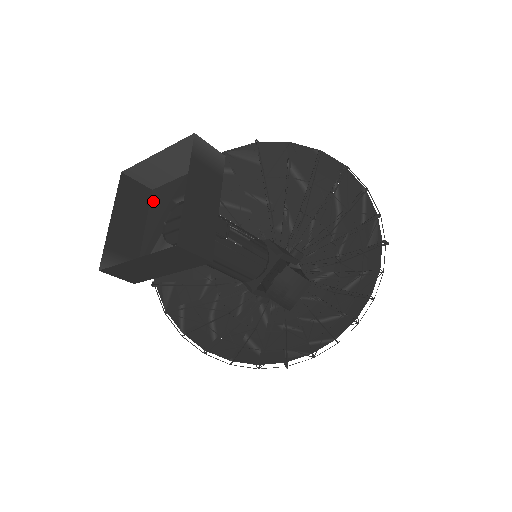
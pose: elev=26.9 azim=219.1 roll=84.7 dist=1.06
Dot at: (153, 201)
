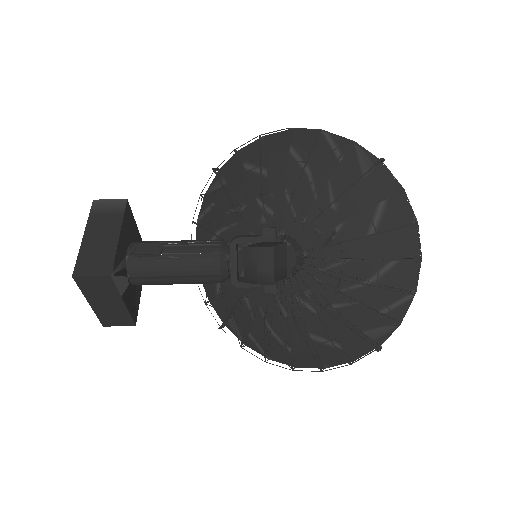
Dot at: occluded
